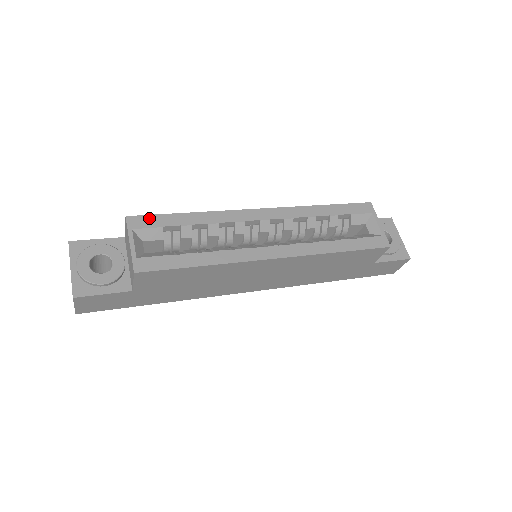
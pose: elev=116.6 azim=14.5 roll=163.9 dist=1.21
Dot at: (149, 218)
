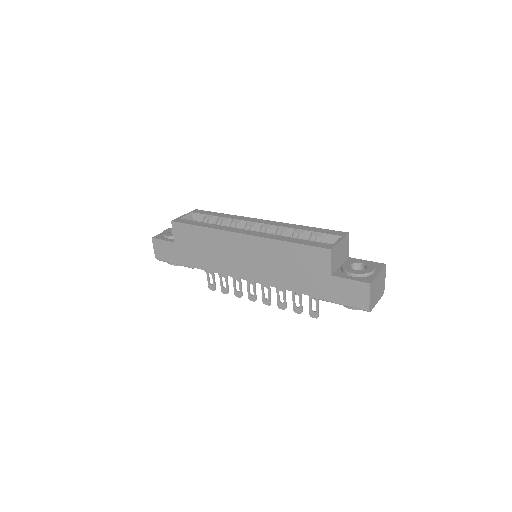
Dot at: (204, 211)
